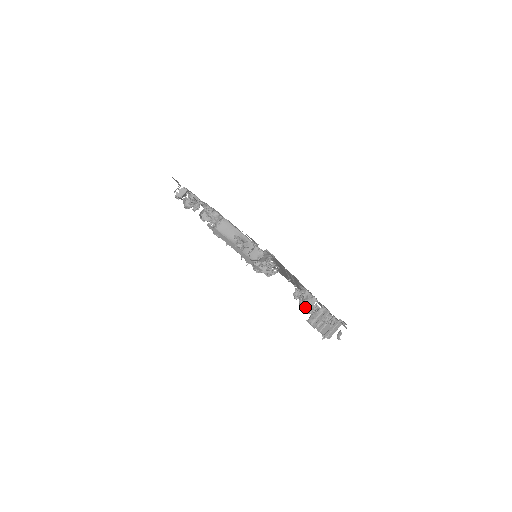
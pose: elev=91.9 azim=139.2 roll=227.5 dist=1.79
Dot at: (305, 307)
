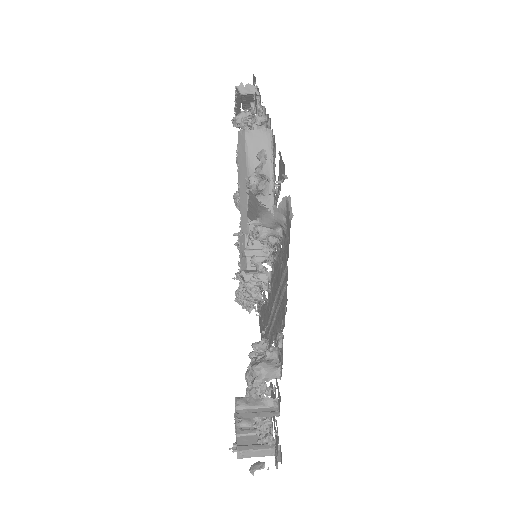
Dot at: (253, 371)
